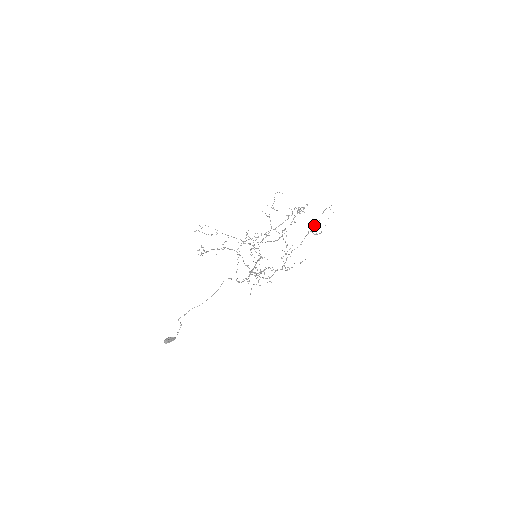
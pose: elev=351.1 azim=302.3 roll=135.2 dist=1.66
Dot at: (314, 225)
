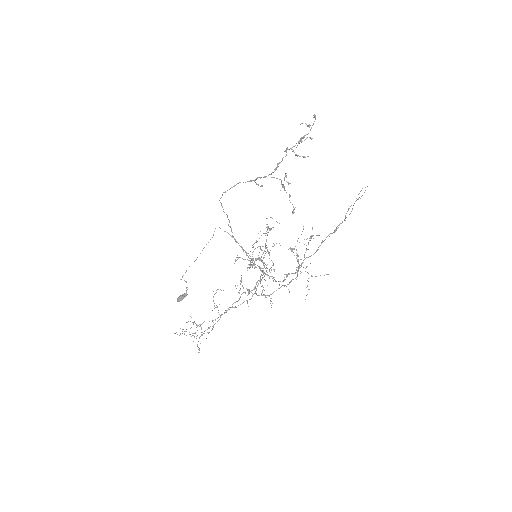
Dot at: (335, 230)
